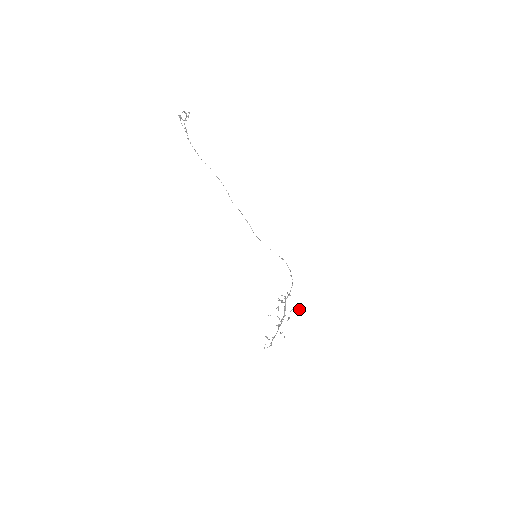
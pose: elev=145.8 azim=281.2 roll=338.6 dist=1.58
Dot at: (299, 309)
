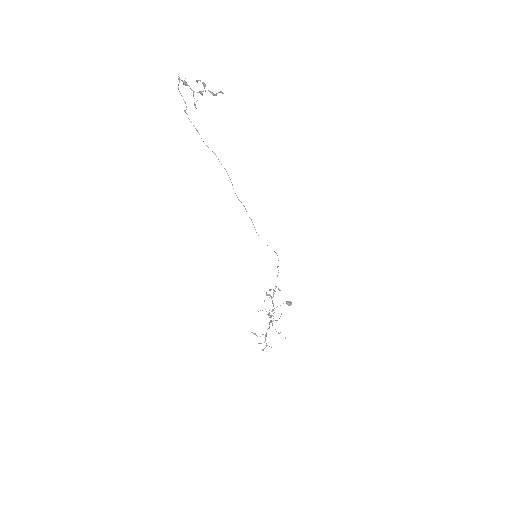
Dot at: (291, 304)
